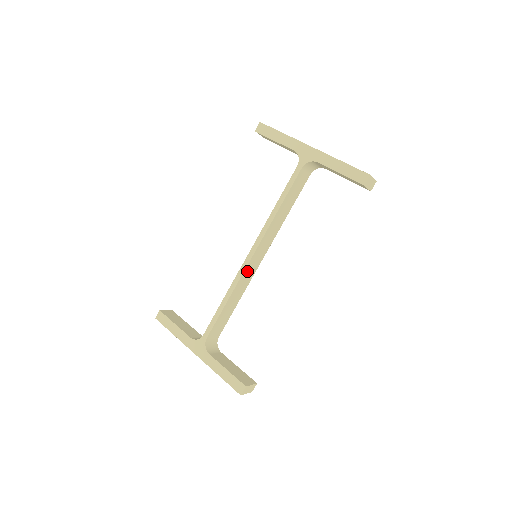
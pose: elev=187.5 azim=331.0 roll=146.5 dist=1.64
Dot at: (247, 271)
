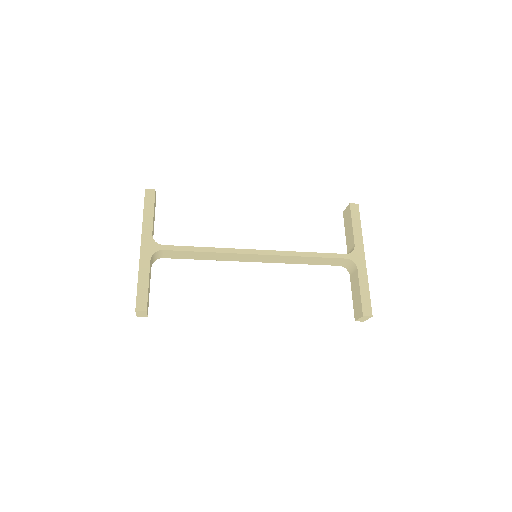
Dot at: (241, 255)
